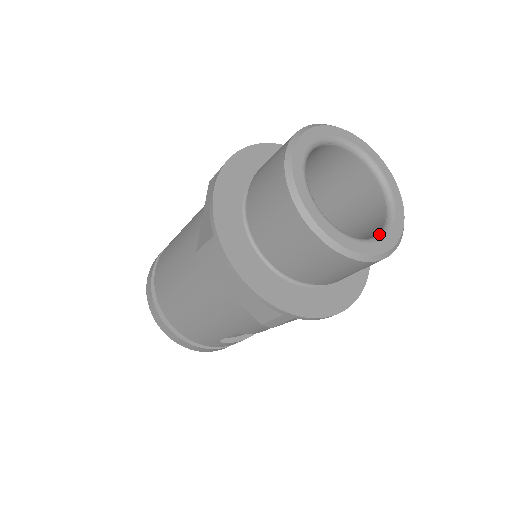
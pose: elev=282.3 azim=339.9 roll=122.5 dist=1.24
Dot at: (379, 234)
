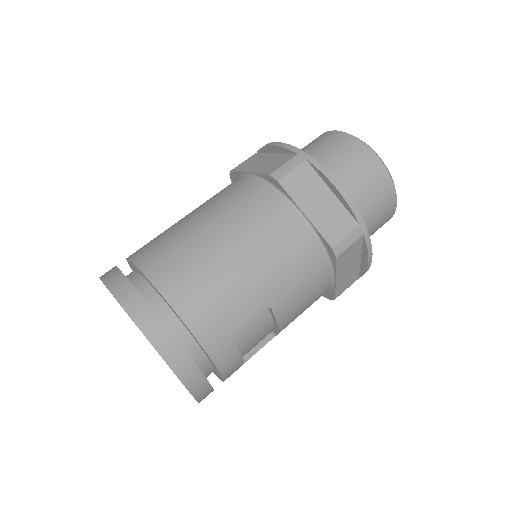
Dot at: occluded
